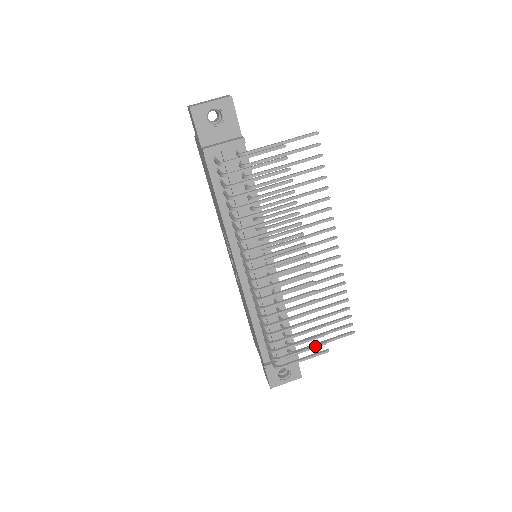
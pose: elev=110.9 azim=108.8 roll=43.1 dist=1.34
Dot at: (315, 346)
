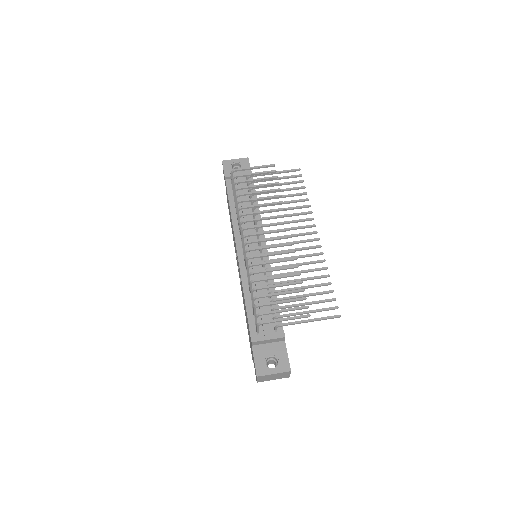
Dot at: (296, 307)
